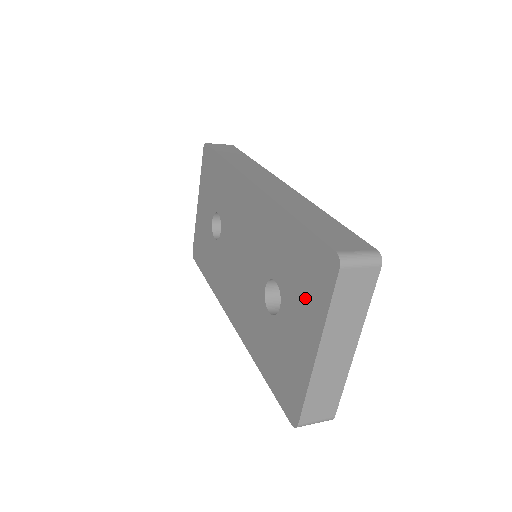
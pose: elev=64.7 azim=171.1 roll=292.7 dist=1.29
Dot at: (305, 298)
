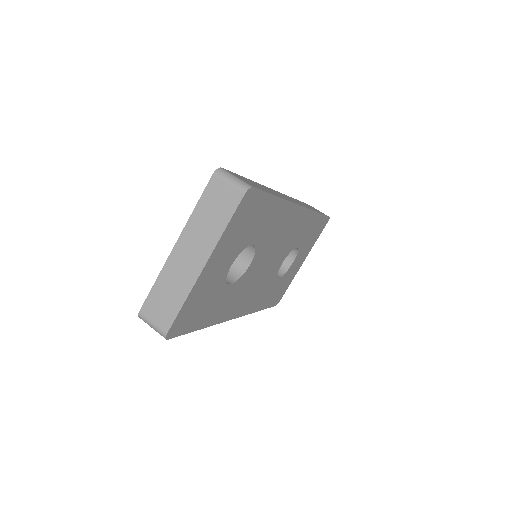
Dot at: occluded
